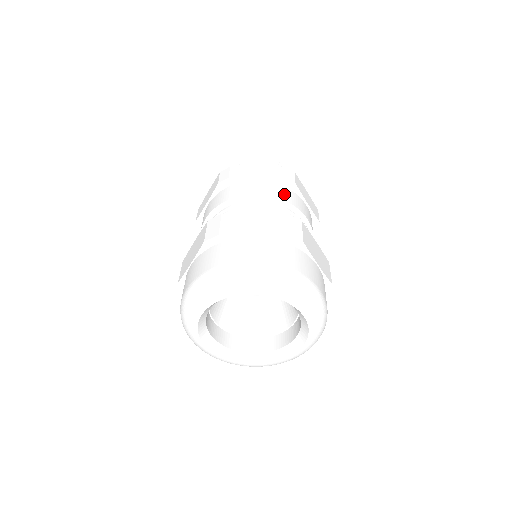
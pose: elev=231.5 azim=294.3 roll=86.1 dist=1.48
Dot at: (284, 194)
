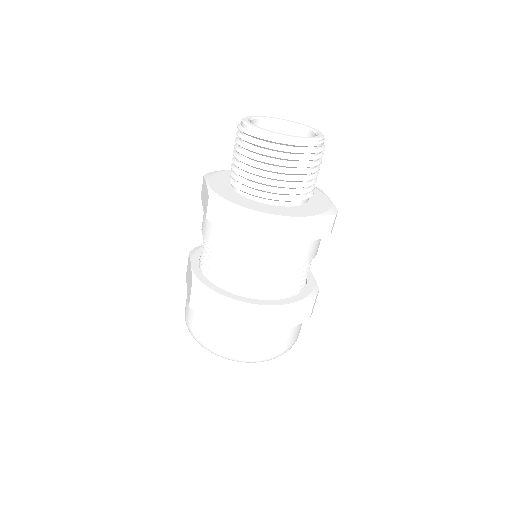
Dot at: (272, 256)
